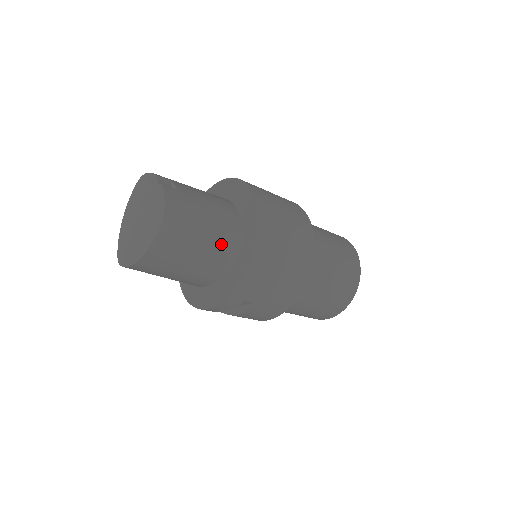
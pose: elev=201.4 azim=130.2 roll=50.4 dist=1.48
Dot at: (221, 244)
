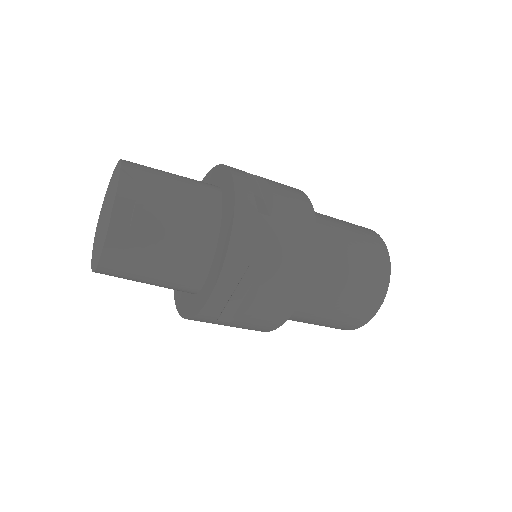
Dot at: (173, 287)
